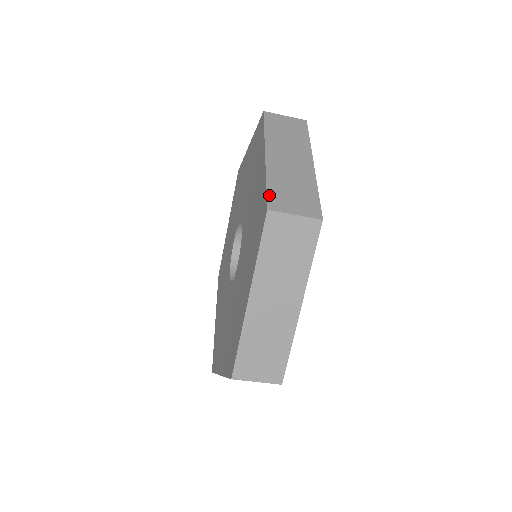
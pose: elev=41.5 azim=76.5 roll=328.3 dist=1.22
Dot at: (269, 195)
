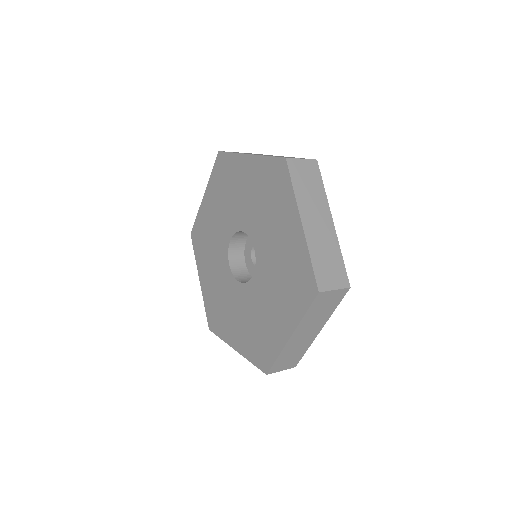
Dot at: (316, 275)
